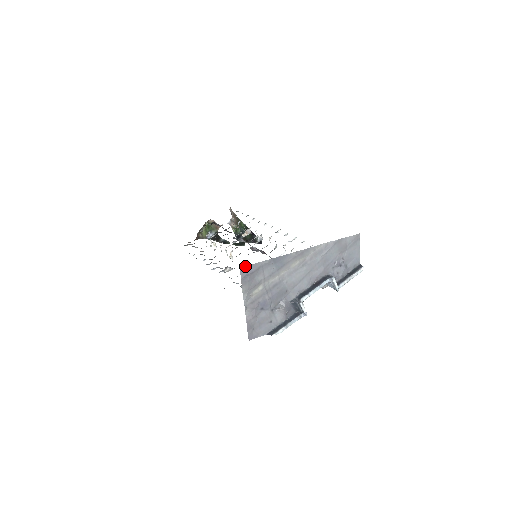
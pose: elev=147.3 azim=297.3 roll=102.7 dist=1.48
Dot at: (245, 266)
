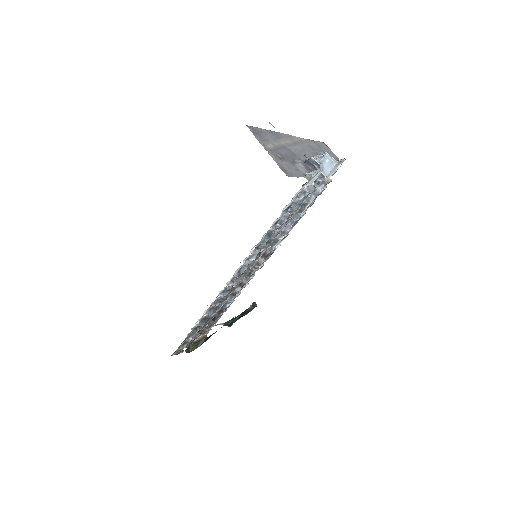
Dot at: (249, 126)
